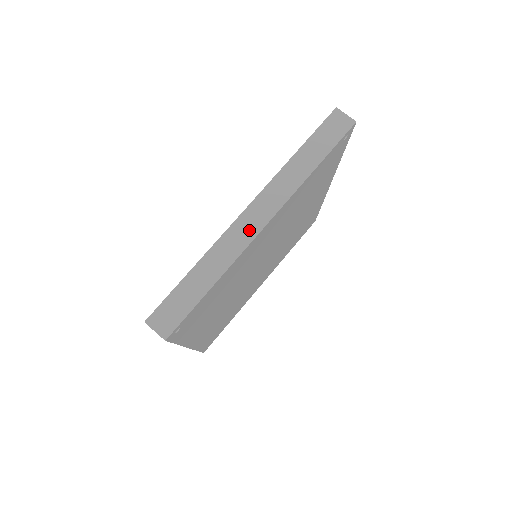
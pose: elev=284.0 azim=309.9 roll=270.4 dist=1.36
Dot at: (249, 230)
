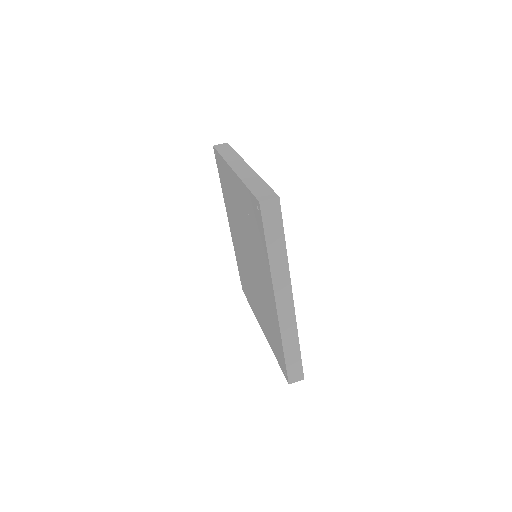
Dot at: (245, 169)
